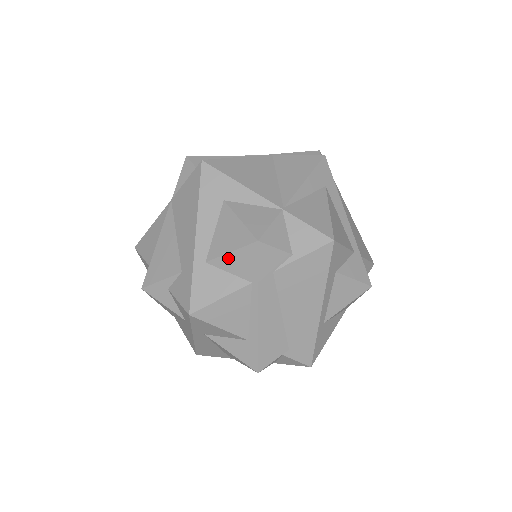
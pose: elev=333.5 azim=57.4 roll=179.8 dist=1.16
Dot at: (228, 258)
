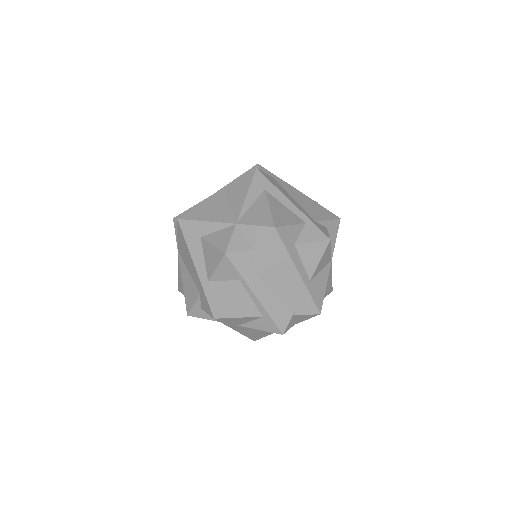
Dot at: (217, 272)
